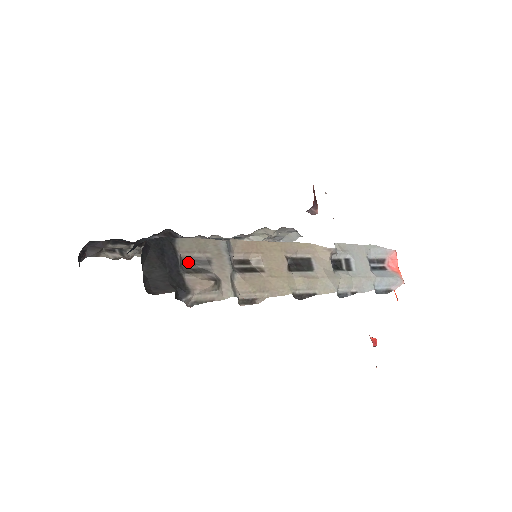
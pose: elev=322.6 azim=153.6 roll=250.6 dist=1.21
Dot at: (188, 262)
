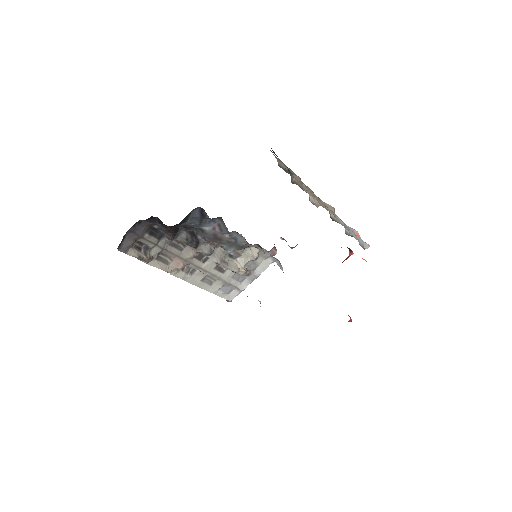
Dot at: occluded
